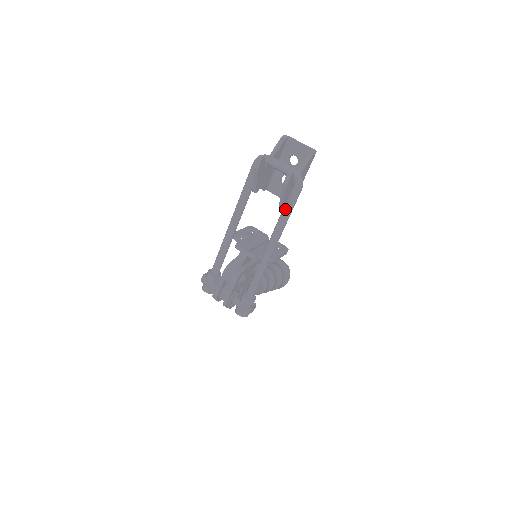
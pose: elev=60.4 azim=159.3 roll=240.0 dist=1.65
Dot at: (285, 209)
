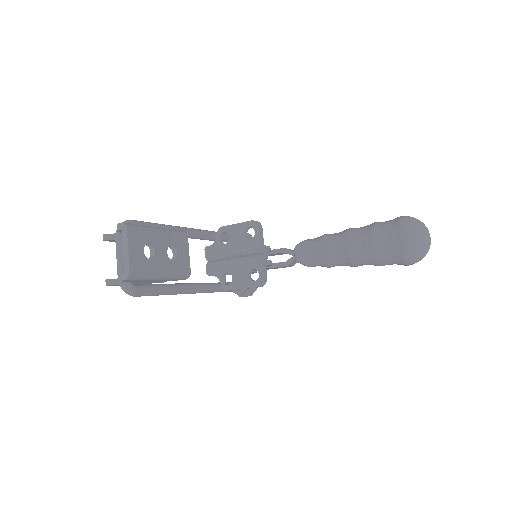
Dot at: occluded
